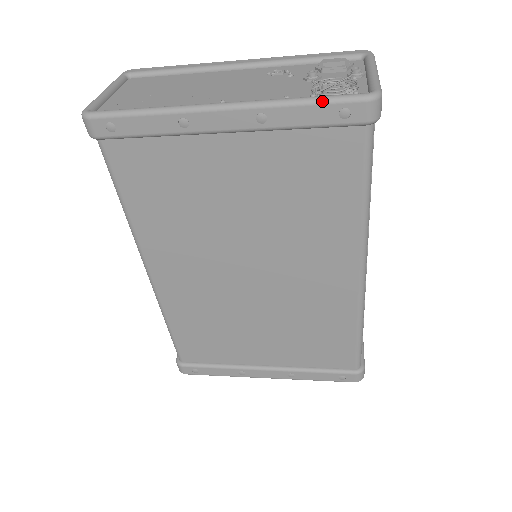
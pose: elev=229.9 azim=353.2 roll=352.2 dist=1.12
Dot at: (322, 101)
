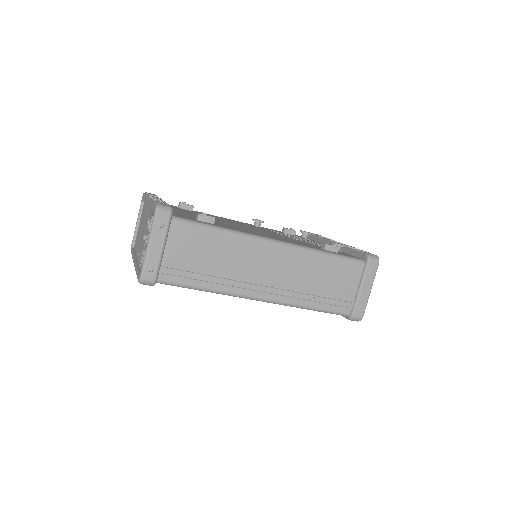
Dot at: occluded
